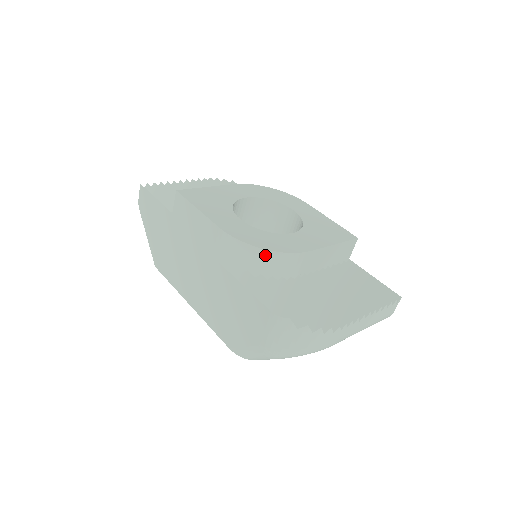
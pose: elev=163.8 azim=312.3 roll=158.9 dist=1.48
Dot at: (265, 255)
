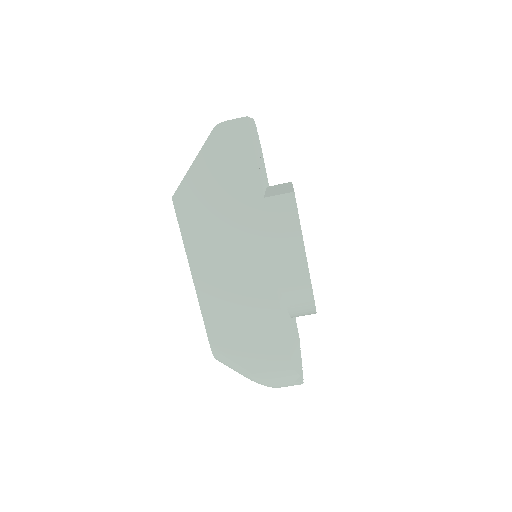
Dot at: (310, 311)
